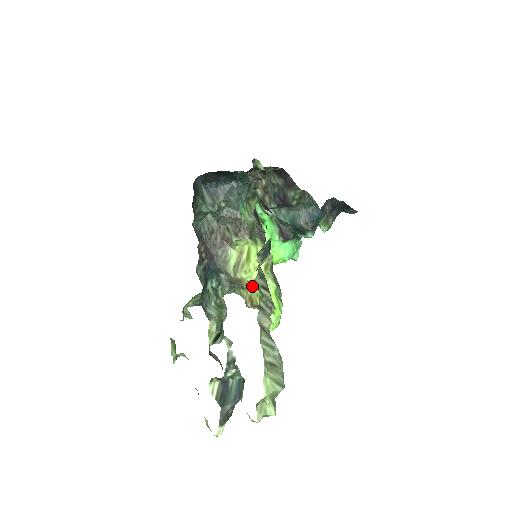
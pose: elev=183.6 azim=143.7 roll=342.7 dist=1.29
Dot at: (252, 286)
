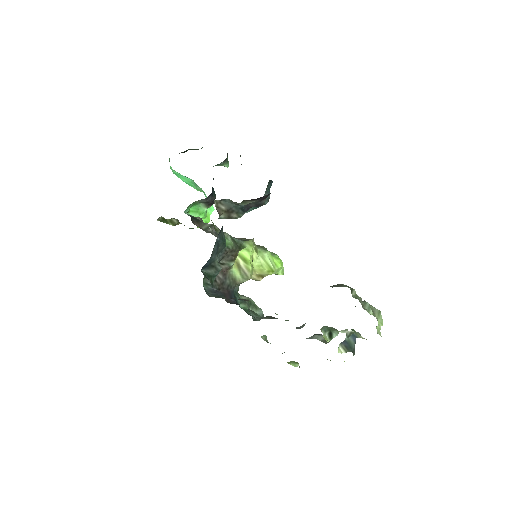
Dot at: (258, 270)
